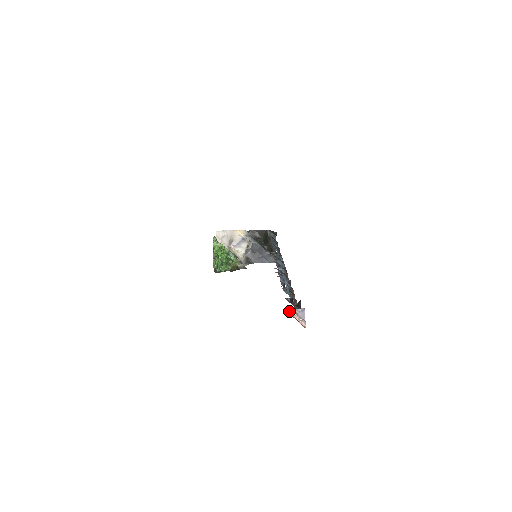
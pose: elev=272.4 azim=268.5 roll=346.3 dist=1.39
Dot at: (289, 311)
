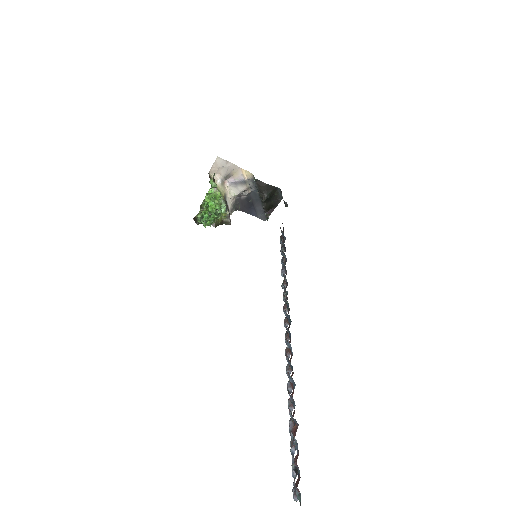
Dot at: out of frame
